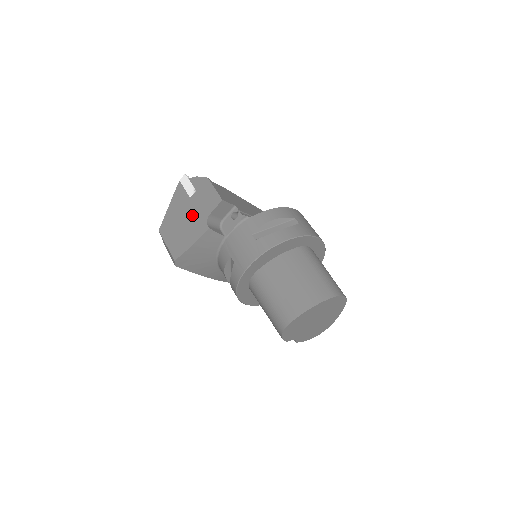
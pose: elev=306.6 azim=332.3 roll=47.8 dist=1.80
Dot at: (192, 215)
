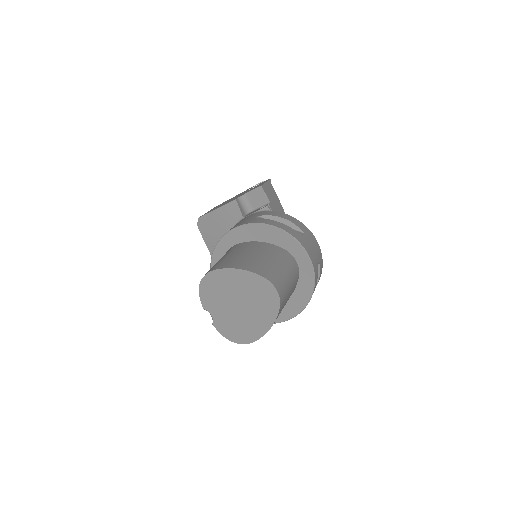
Dot at: occluded
